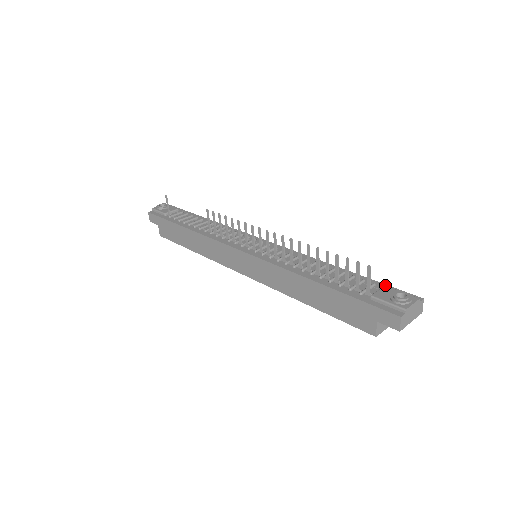
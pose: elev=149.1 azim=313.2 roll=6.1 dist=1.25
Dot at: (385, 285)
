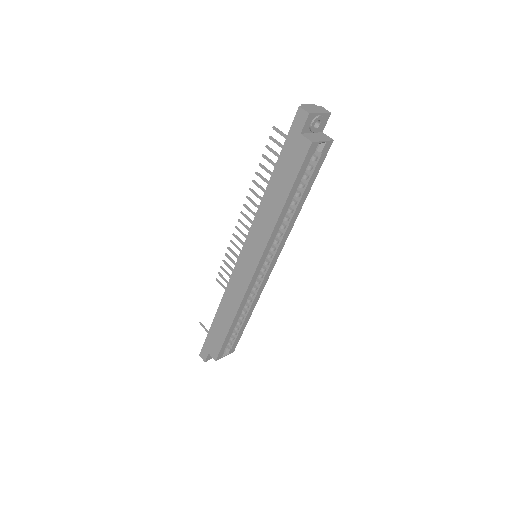
Dot at: occluded
